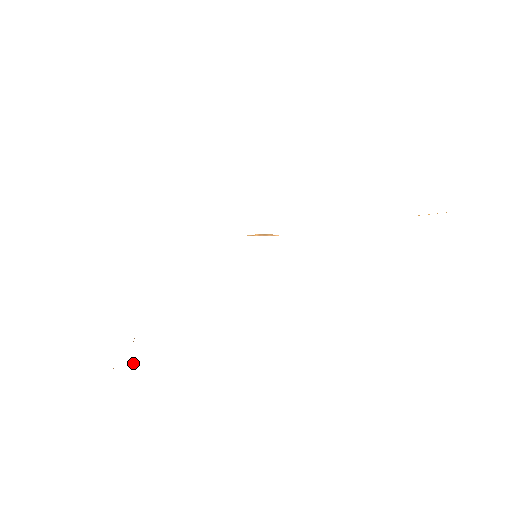
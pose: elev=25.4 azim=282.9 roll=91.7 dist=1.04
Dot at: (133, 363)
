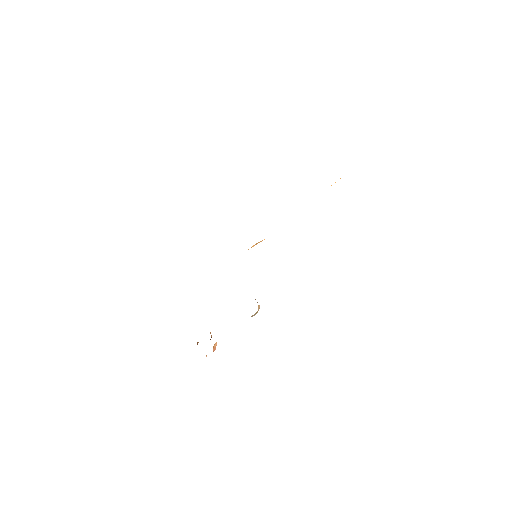
Dot at: (214, 345)
